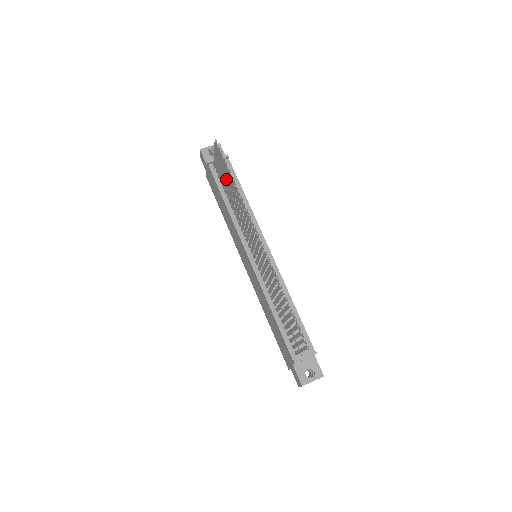
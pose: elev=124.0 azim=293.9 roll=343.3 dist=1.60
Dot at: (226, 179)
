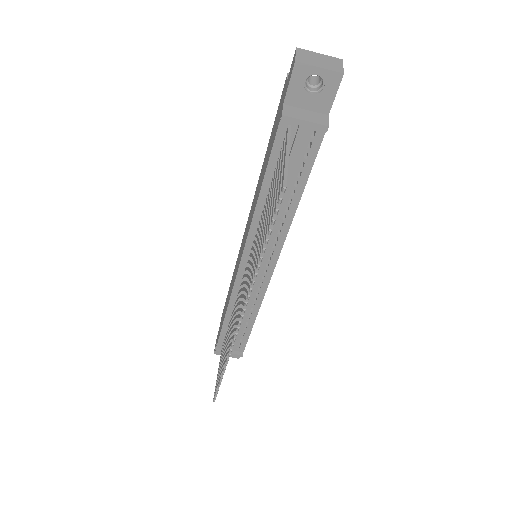
Dot at: (268, 212)
